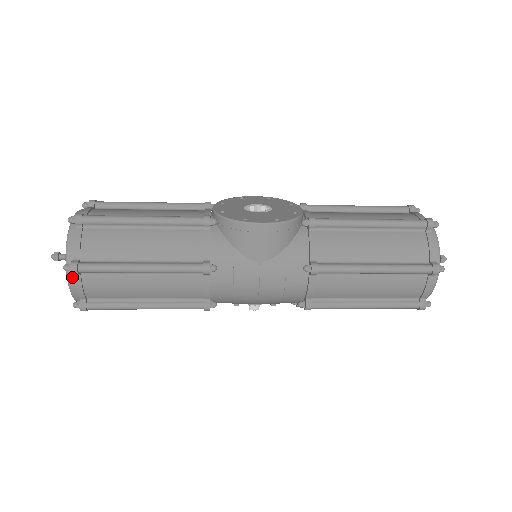
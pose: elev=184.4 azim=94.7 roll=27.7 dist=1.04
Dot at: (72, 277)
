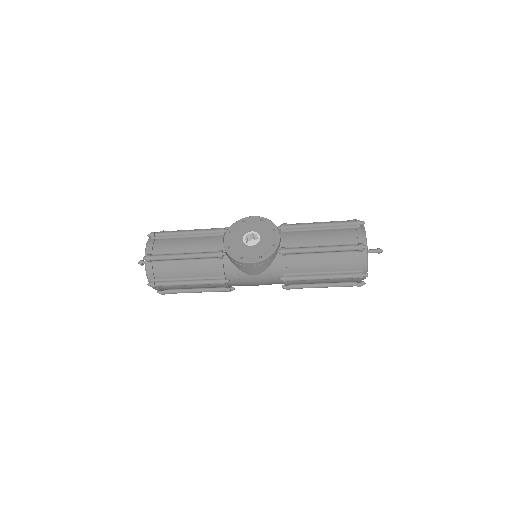
Dot at: occluded
